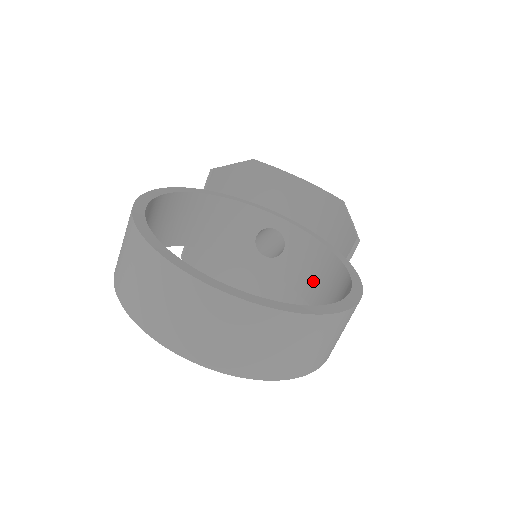
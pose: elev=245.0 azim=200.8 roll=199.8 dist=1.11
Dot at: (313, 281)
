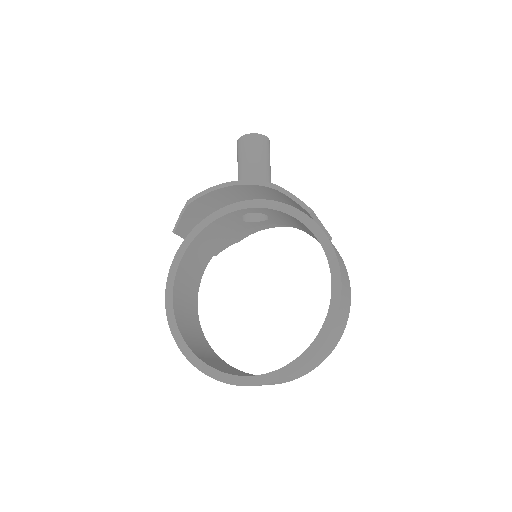
Dot at: (306, 230)
